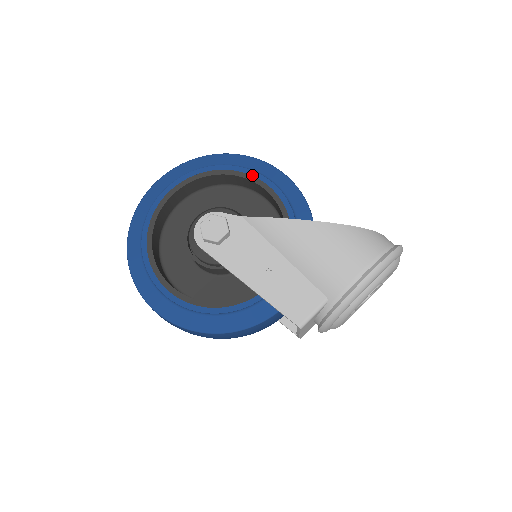
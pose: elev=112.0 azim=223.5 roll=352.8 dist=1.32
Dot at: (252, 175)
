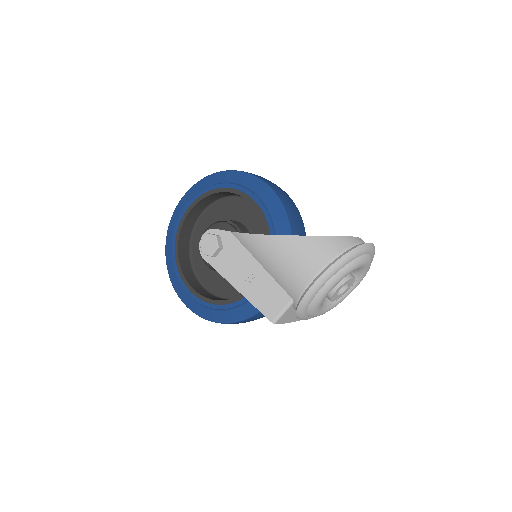
Dot at: (240, 190)
